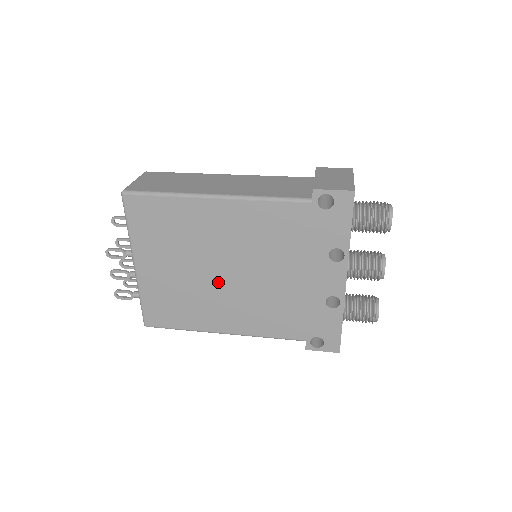
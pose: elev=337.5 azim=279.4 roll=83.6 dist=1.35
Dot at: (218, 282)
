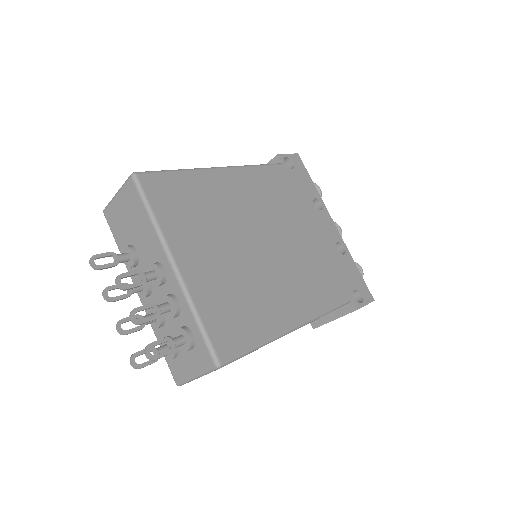
Dot at: (262, 258)
